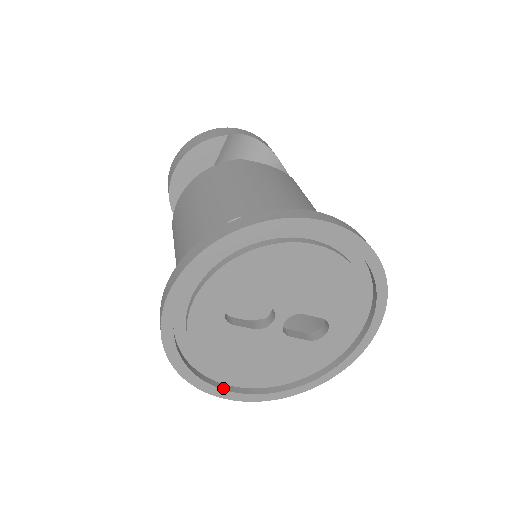
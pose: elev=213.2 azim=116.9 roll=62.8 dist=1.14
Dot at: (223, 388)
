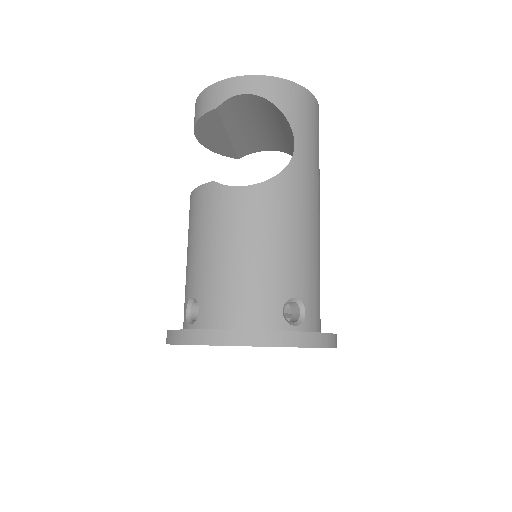
Dot at: occluded
